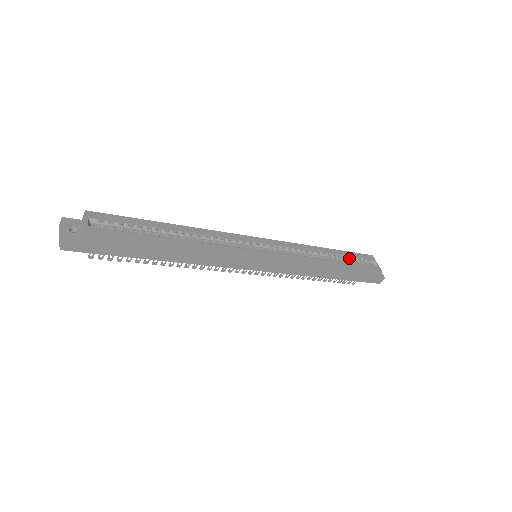
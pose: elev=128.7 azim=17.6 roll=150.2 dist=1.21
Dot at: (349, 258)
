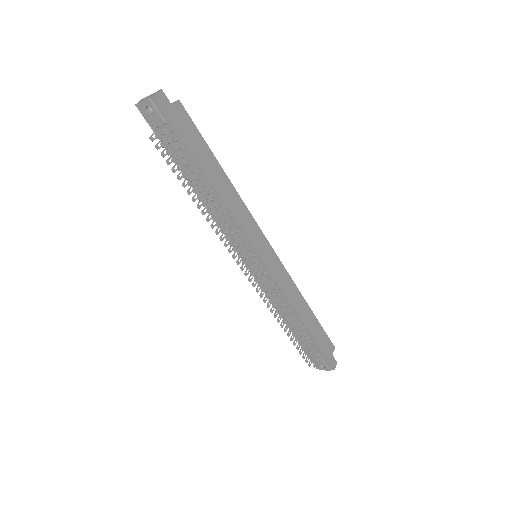
Dot at: occluded
